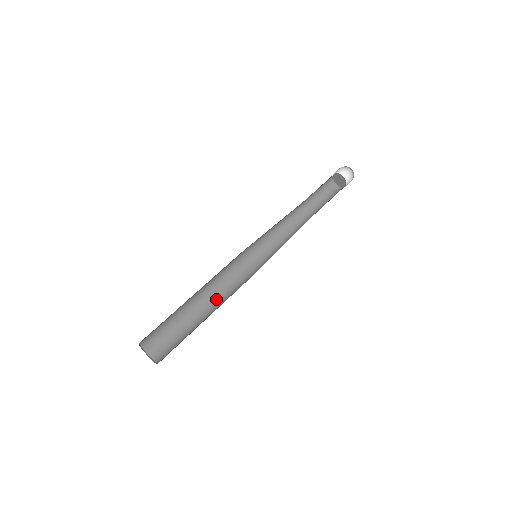
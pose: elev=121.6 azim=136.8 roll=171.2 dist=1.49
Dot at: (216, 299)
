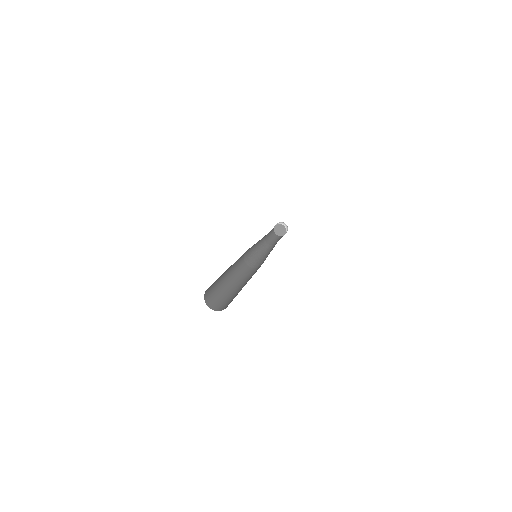
Dot at: (239, 280)
